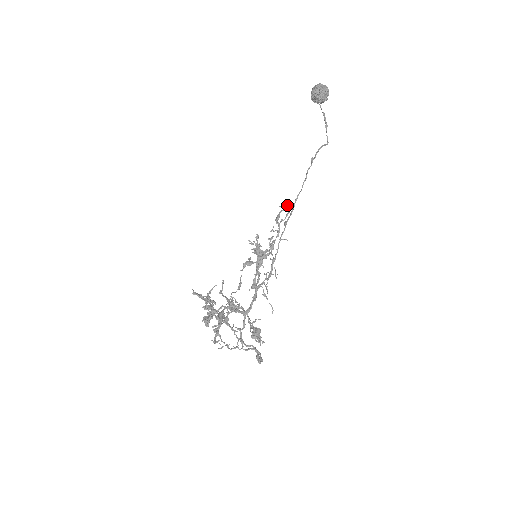
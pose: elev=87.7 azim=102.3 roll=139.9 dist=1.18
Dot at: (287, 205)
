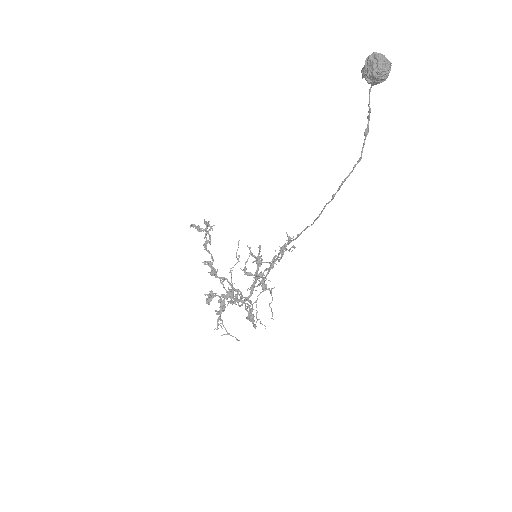
Dot at: occluded
